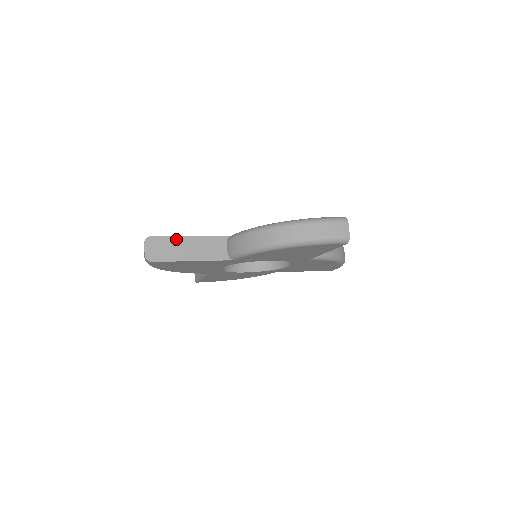
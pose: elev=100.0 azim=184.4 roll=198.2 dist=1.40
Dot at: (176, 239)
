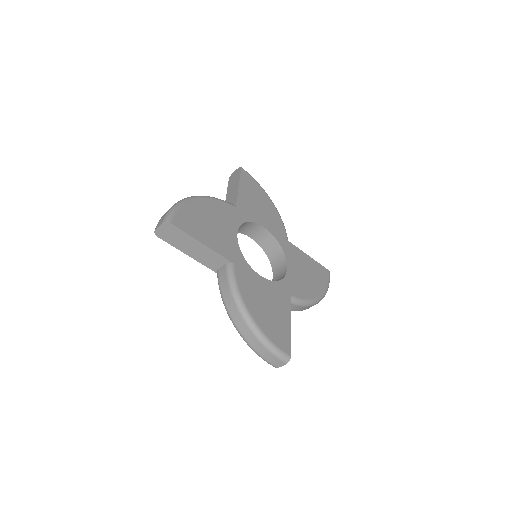
Dot at: (189, 238)
